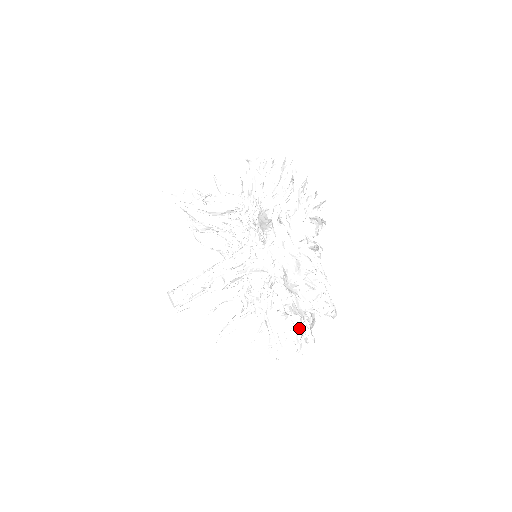
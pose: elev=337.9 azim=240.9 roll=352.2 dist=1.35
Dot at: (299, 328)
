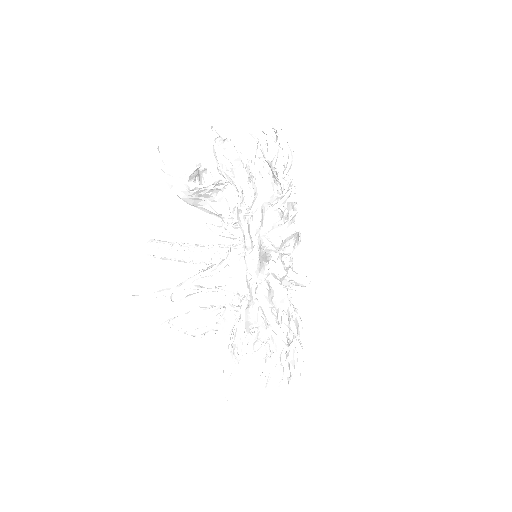
Dot at: occluded
